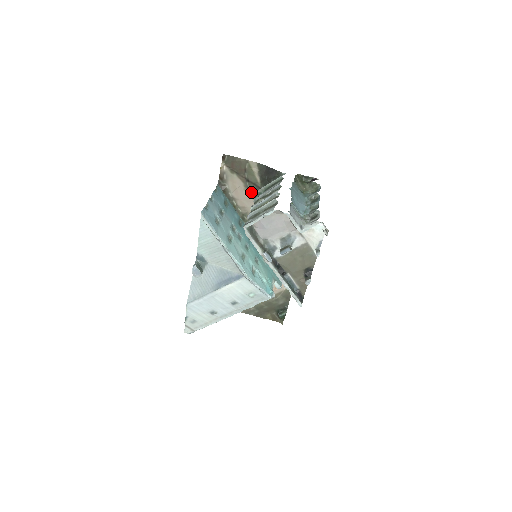
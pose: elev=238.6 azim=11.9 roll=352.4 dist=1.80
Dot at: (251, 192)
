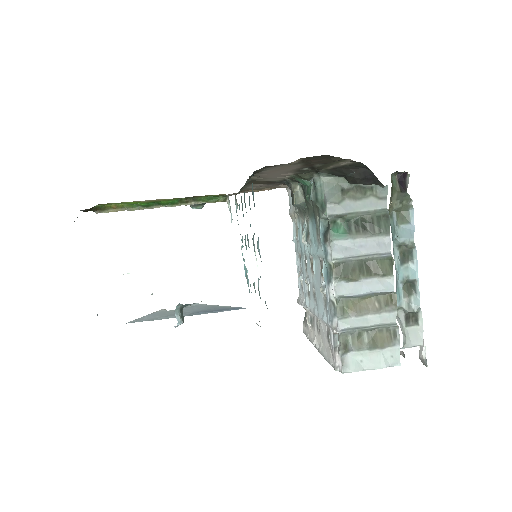
Dot at: (298, 172)
